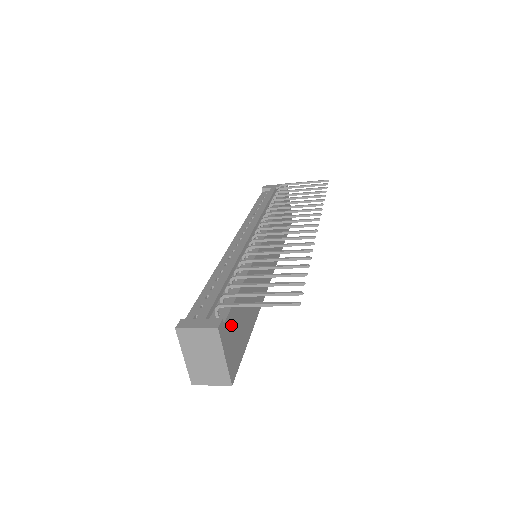
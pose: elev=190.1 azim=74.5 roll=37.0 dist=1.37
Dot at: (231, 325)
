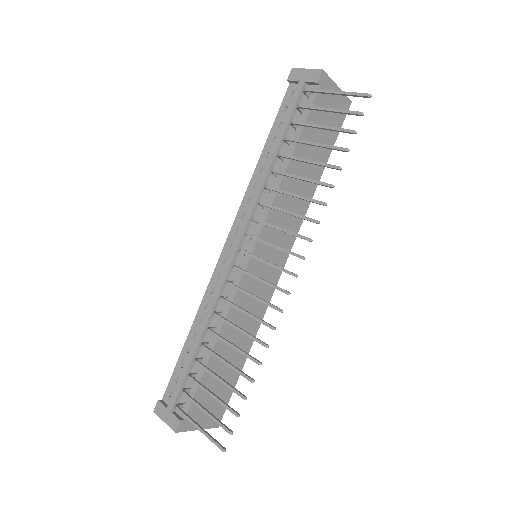
Dot at: occluded
